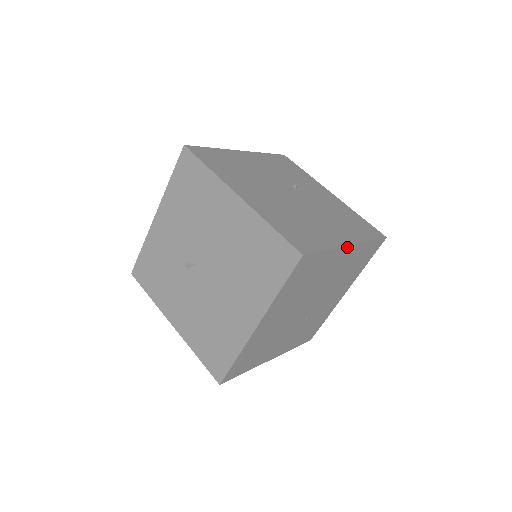
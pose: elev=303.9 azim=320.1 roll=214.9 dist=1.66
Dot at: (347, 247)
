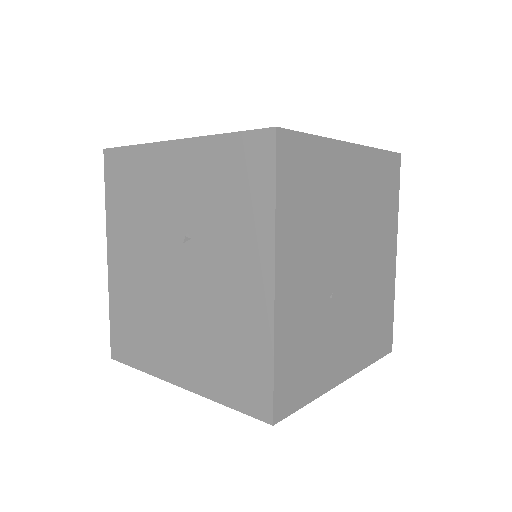
Dot at: (395, 249)
